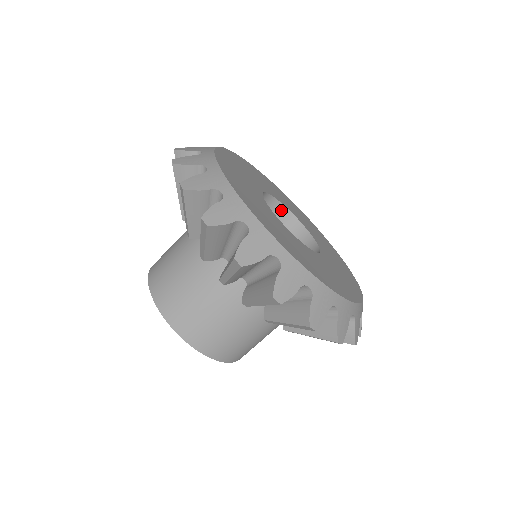
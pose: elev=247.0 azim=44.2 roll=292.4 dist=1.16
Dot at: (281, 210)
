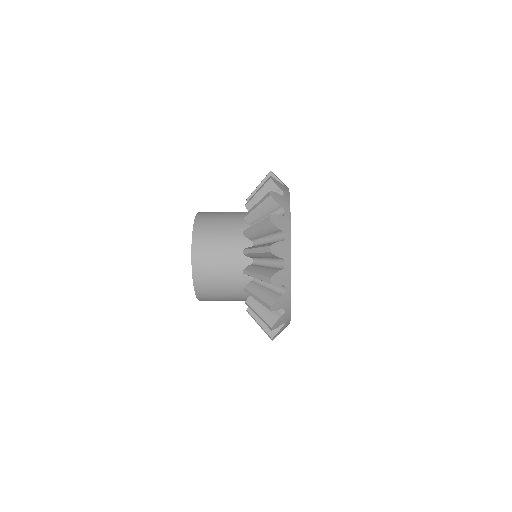
Dot at: occluded
